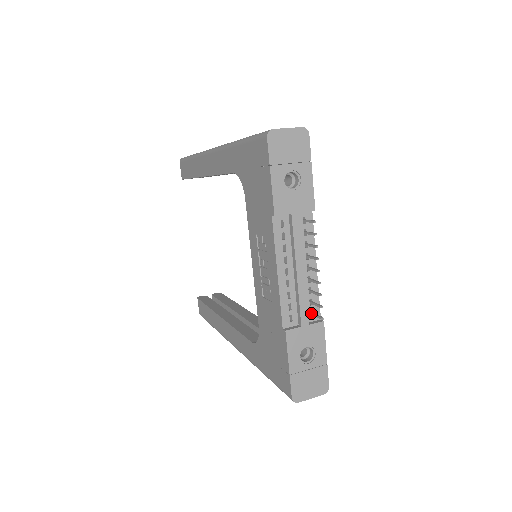
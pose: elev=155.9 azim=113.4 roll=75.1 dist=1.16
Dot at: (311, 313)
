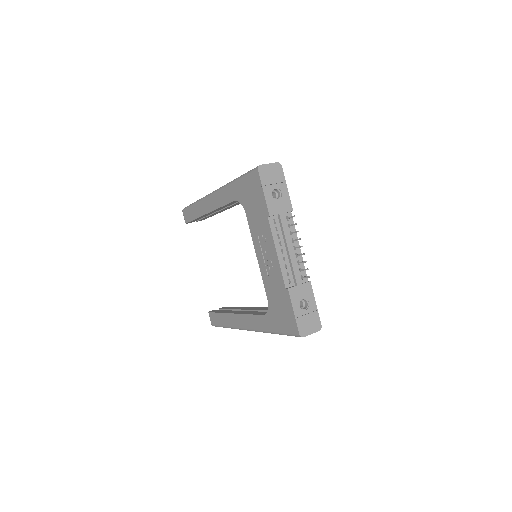
Dot at: (301, 277)
